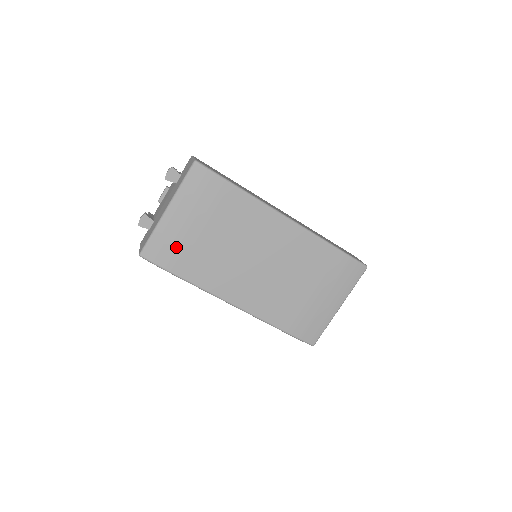
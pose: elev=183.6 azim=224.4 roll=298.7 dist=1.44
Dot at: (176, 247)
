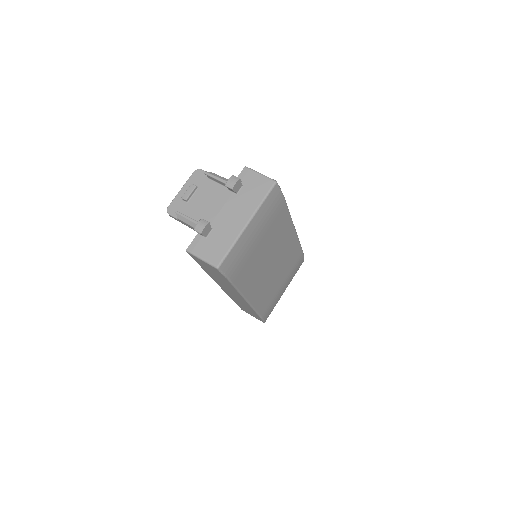
Dot at: (242, 258)
